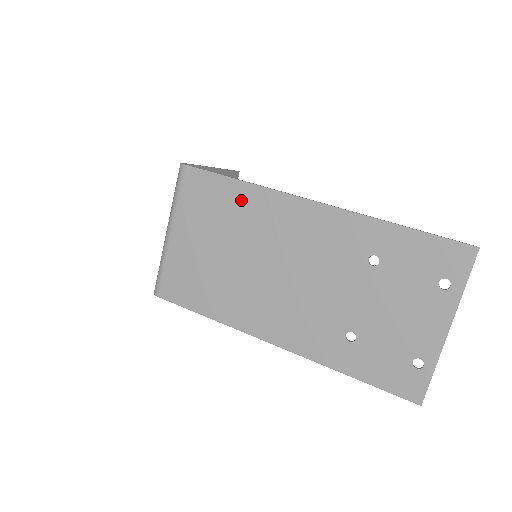
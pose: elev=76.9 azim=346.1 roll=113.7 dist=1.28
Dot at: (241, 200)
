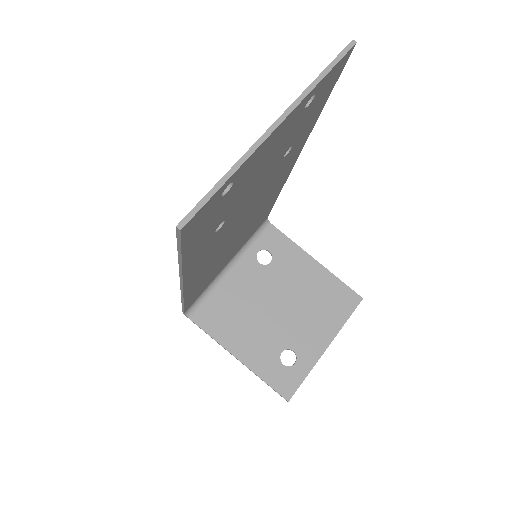
Dot at: occluded
